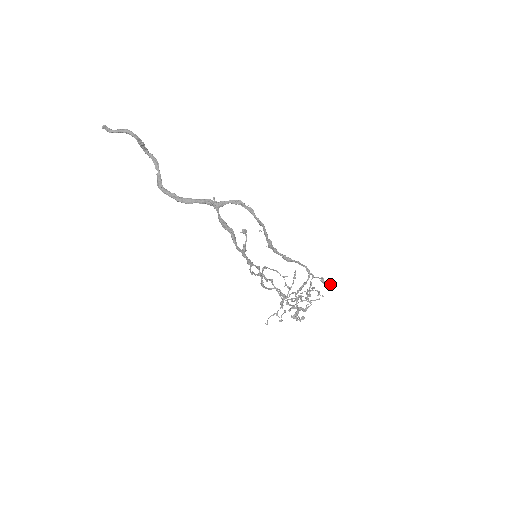
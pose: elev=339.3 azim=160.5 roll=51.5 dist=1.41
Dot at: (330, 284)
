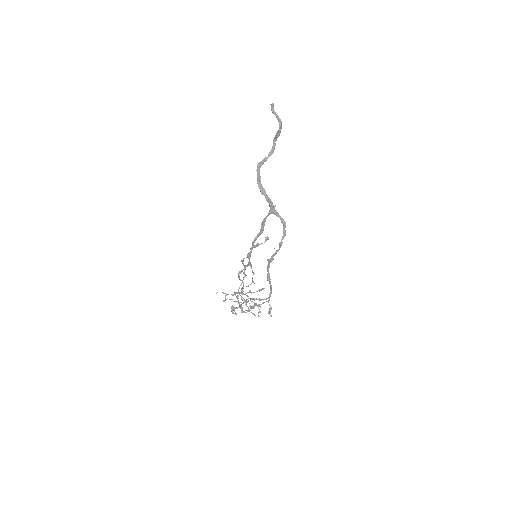
Dot at: (271, 316)
